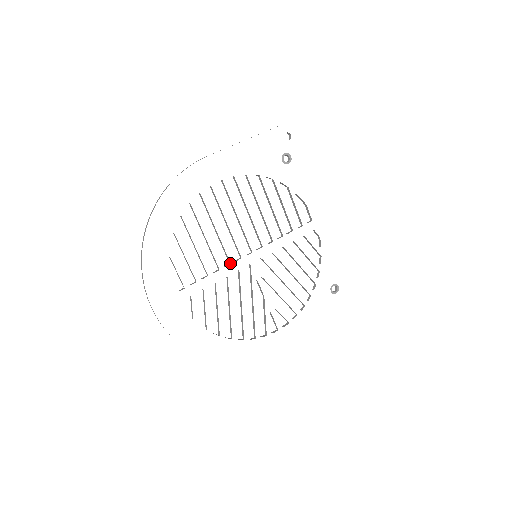
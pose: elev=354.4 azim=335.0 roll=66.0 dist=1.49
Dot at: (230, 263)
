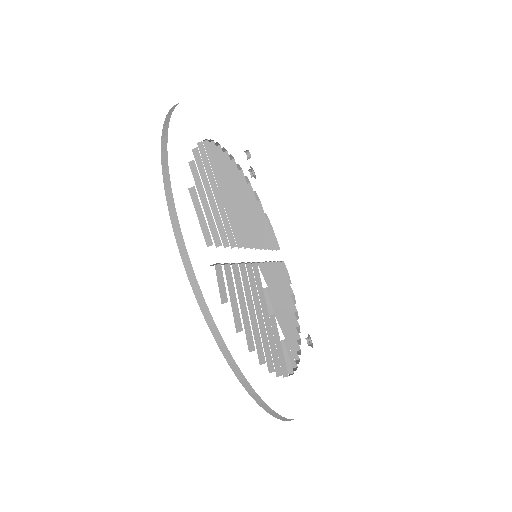
Dot at: (242, 245)
